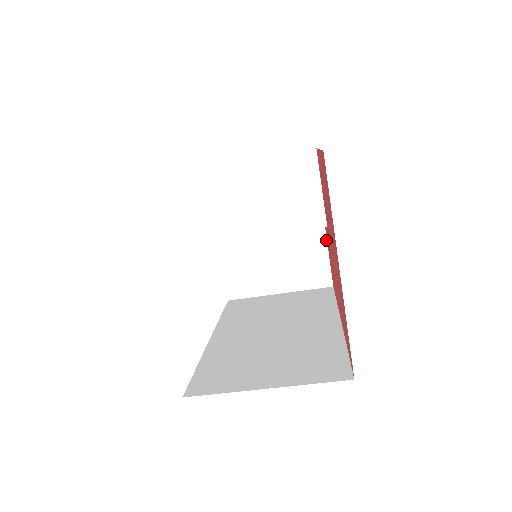
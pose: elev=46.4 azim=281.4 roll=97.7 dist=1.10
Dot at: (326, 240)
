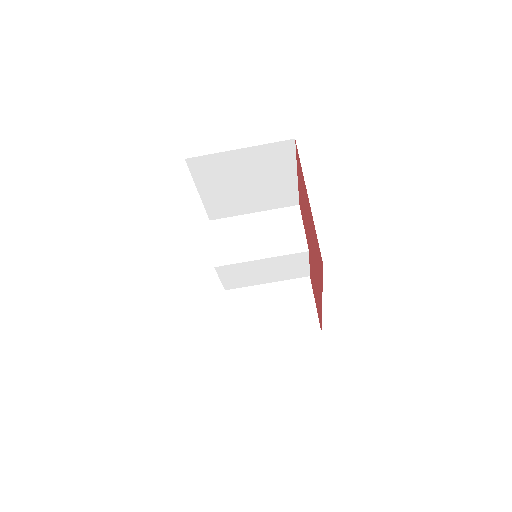
Dot at: (313, 295)
